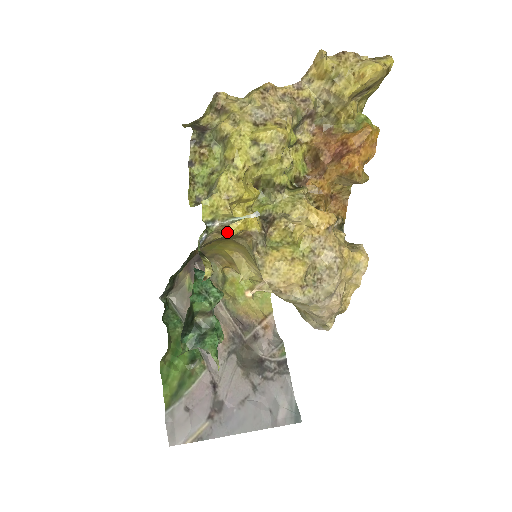
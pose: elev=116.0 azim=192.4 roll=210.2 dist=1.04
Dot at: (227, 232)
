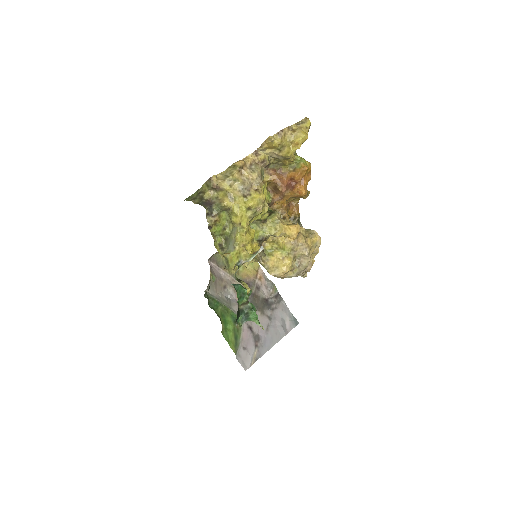
Dot at: occluded
